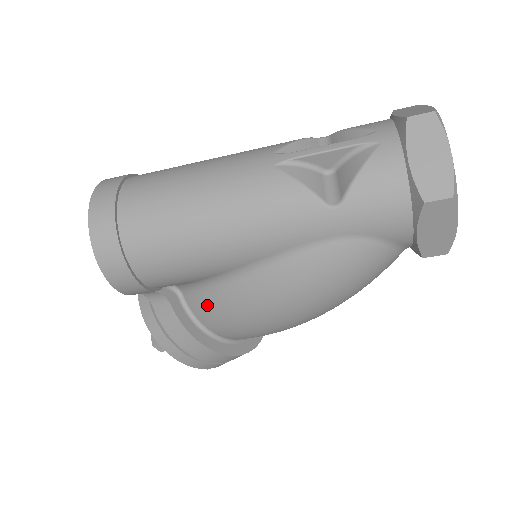
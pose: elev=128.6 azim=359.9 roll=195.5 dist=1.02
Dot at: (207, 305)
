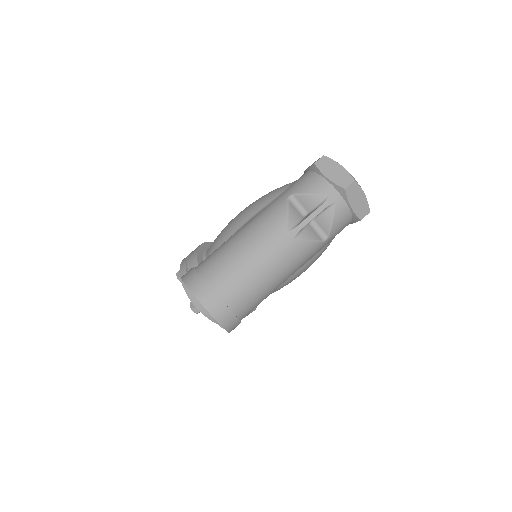
Dot at: occluded
